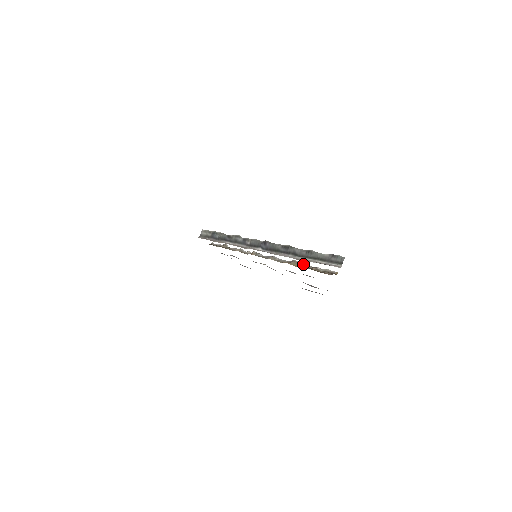
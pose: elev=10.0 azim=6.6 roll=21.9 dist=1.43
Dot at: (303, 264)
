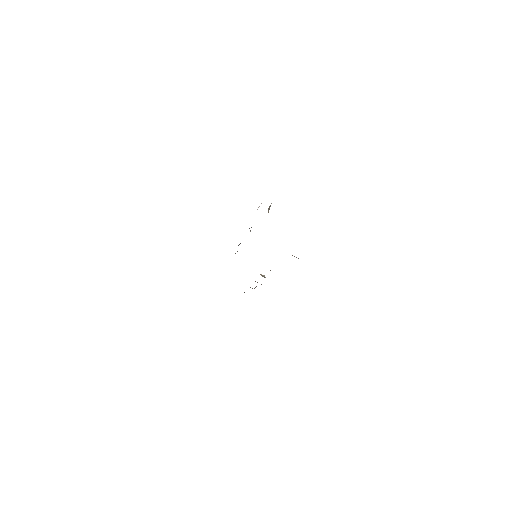
Dot at: occluded
